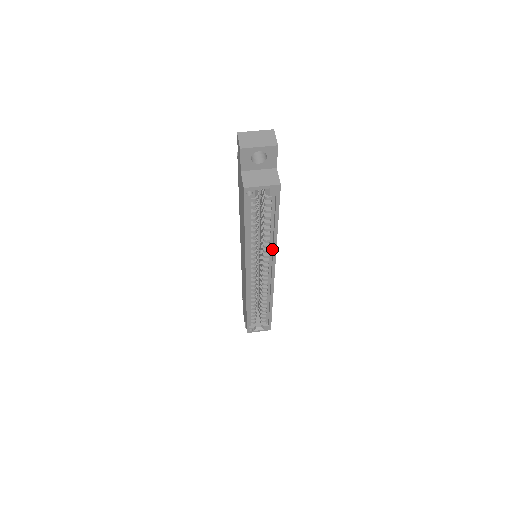
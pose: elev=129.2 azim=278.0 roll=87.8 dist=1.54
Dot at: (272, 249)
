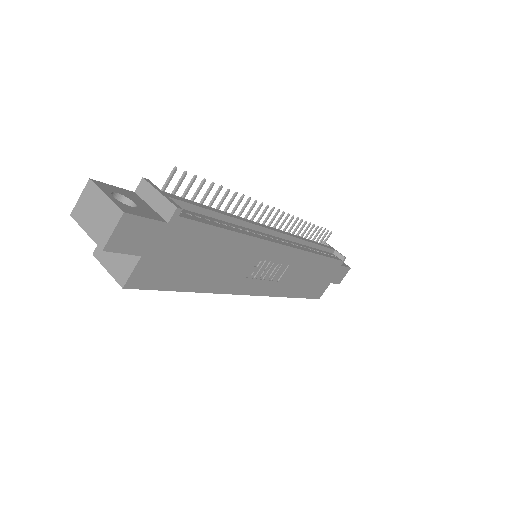
Dot at: occluded
